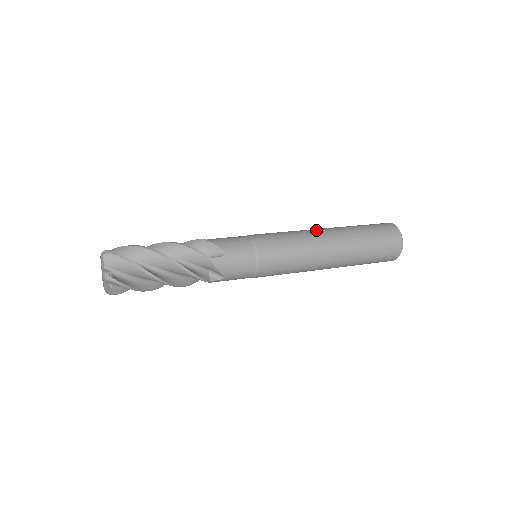
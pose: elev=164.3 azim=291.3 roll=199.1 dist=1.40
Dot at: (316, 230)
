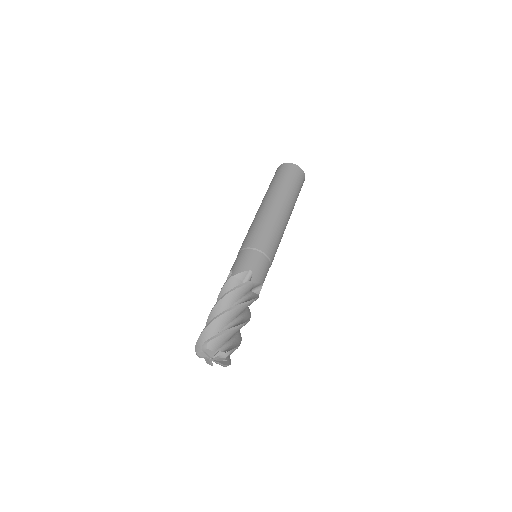
Dot at: (283, 213)
